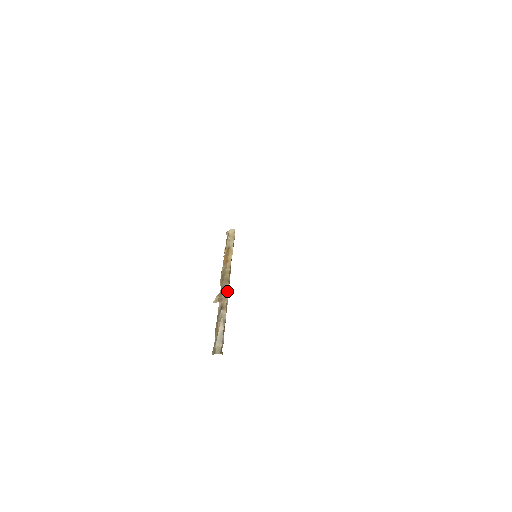
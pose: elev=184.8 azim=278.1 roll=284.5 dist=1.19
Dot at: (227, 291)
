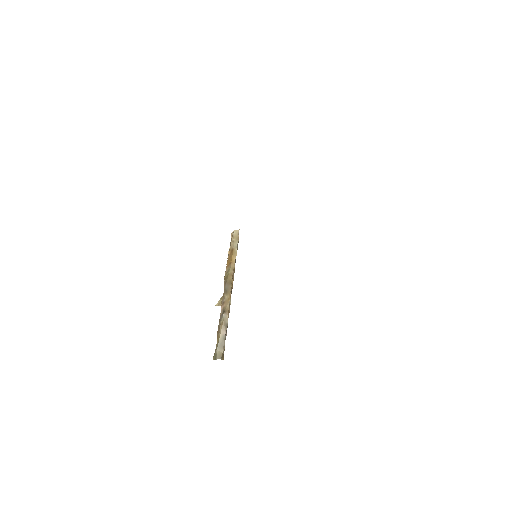
Dot at: (230, 294)
